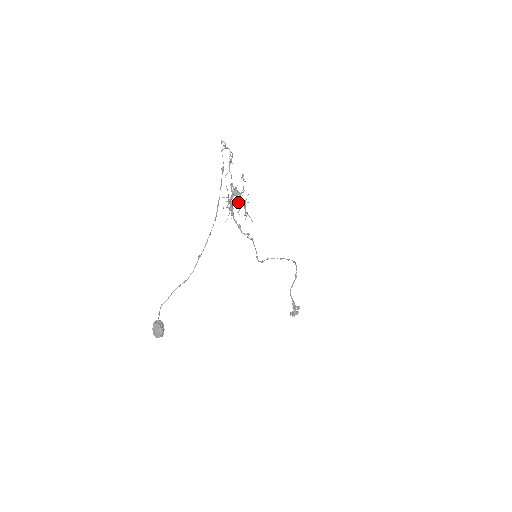
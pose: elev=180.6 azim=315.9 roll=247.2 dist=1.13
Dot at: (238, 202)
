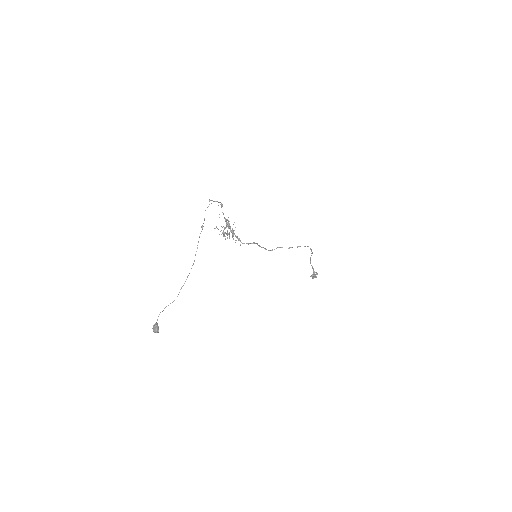
Dot at: (227, 234)
